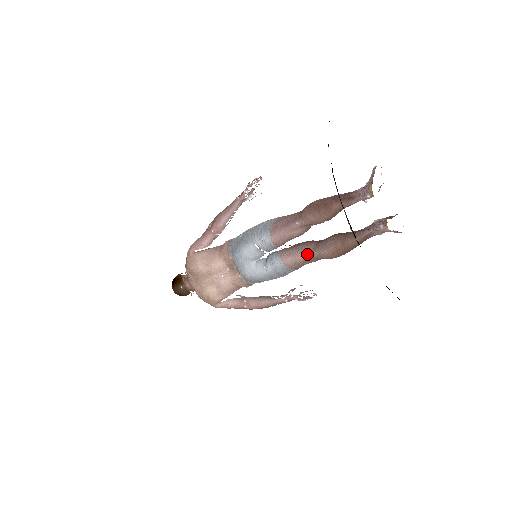
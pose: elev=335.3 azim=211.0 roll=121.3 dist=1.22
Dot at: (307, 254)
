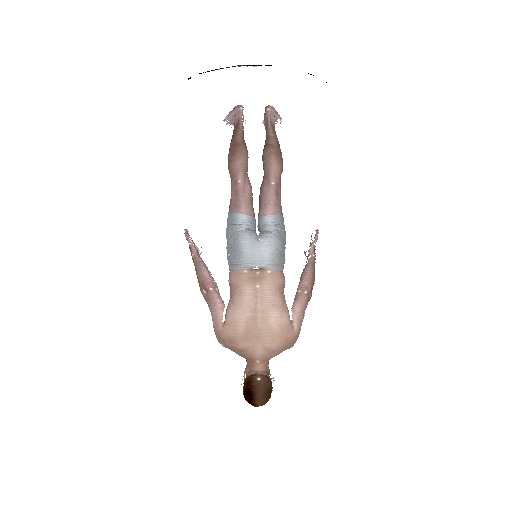
Dot at: (271, 188)
